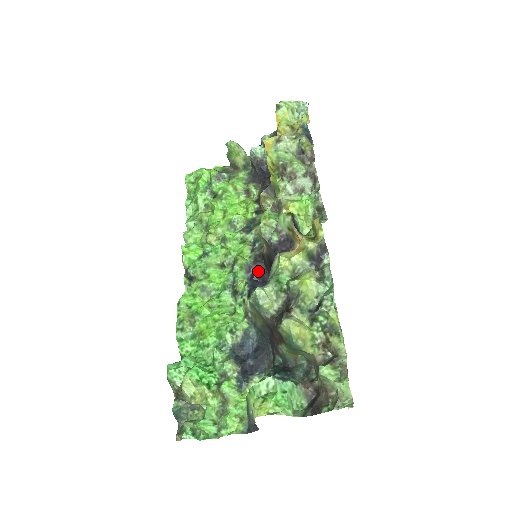
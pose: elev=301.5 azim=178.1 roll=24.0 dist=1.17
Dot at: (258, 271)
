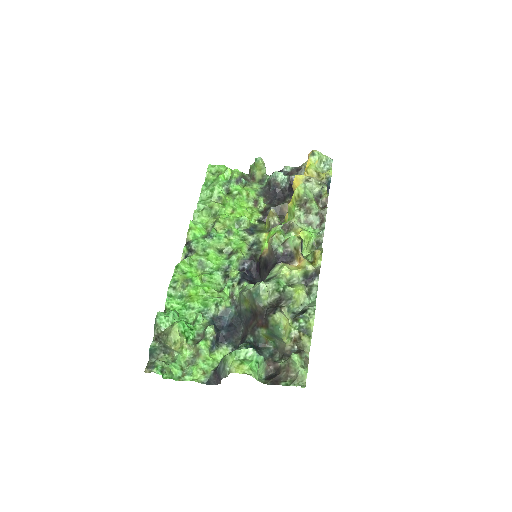
Dot at: (249, 267)
